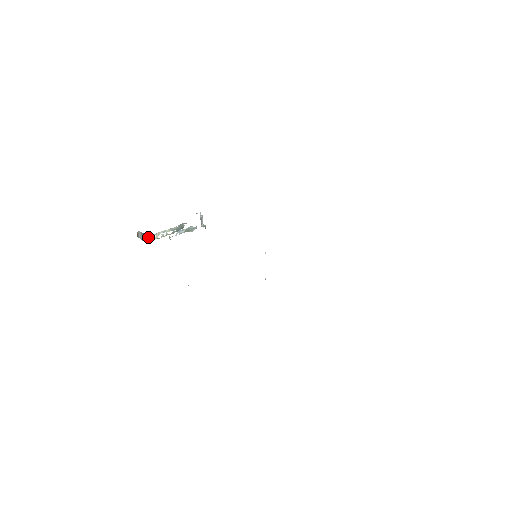
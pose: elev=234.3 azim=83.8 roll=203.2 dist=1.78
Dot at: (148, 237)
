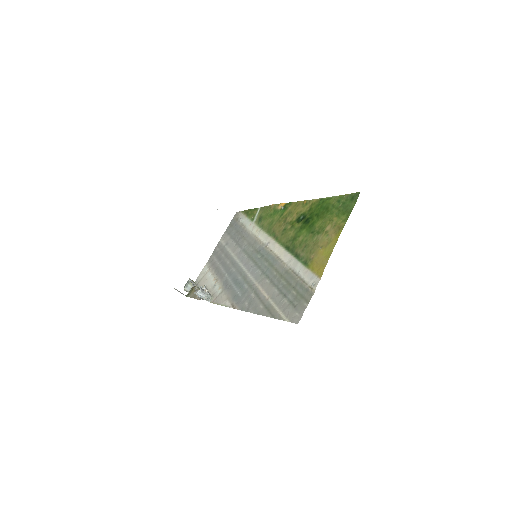
Dot at: (191, 281)
